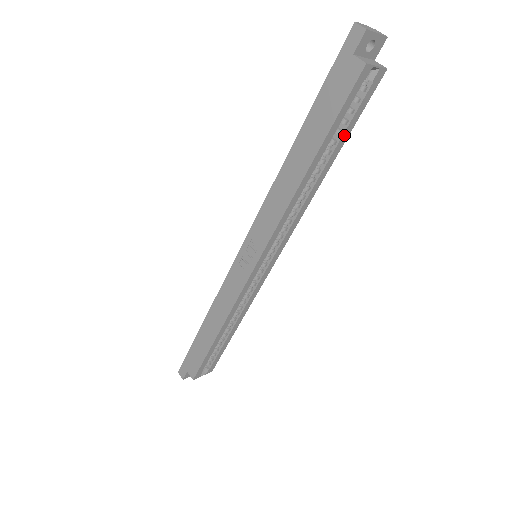
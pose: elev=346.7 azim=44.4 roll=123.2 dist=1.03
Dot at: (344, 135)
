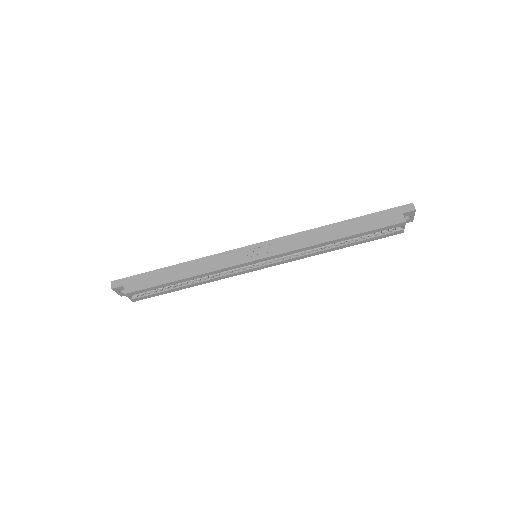
Dot at: (363, 241)
